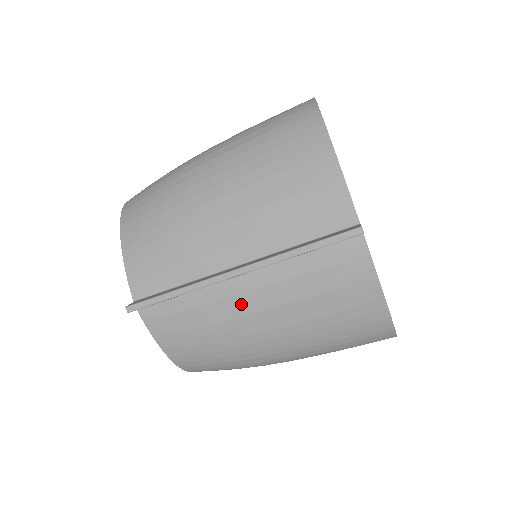
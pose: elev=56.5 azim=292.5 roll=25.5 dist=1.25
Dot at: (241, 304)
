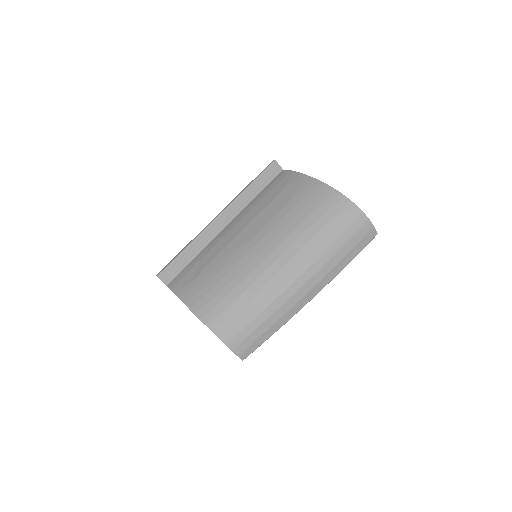
Dot at: (228, 237)
